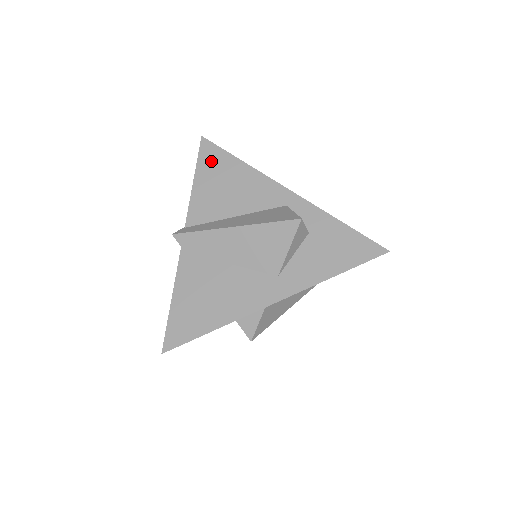
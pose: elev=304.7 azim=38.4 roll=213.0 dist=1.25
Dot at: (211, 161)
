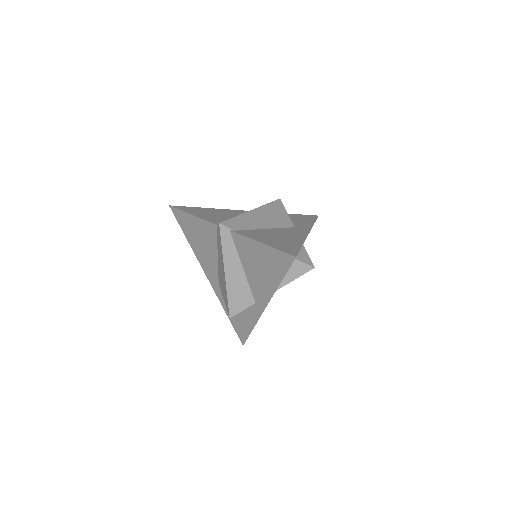
Dot at: (191, 210)
